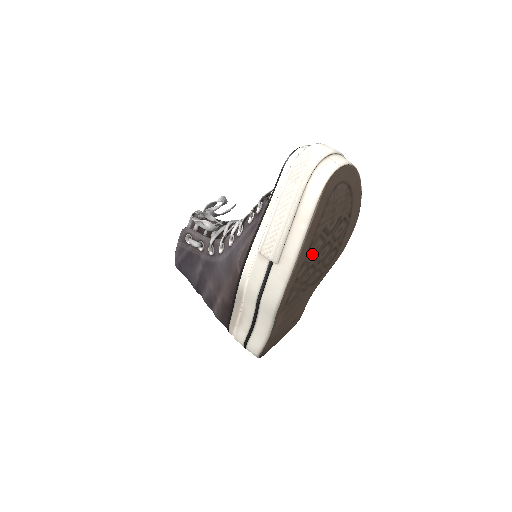
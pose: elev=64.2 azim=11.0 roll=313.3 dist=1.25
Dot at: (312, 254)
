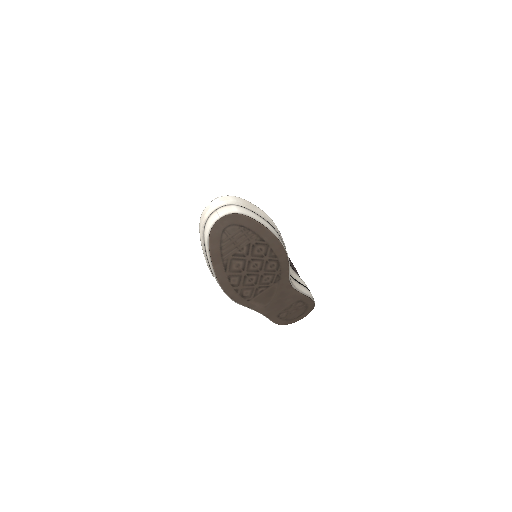
Dot at: (236, 270)
